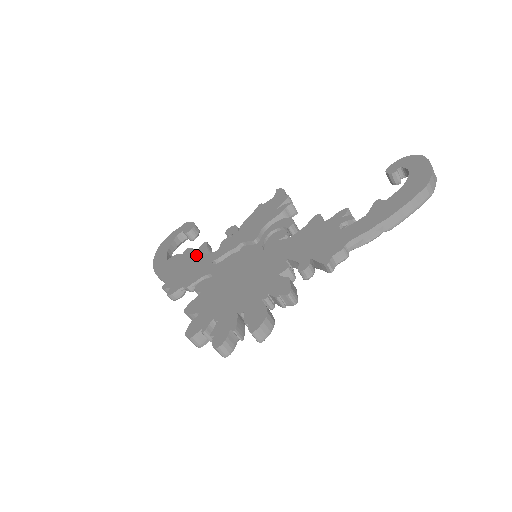
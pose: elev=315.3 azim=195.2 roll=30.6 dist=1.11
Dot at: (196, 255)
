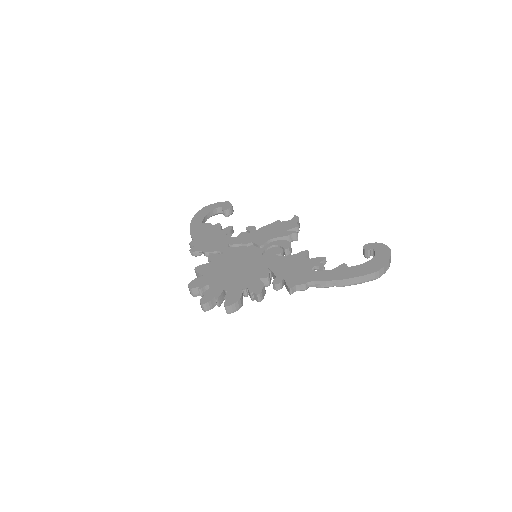
Dot at: (221, 232)
